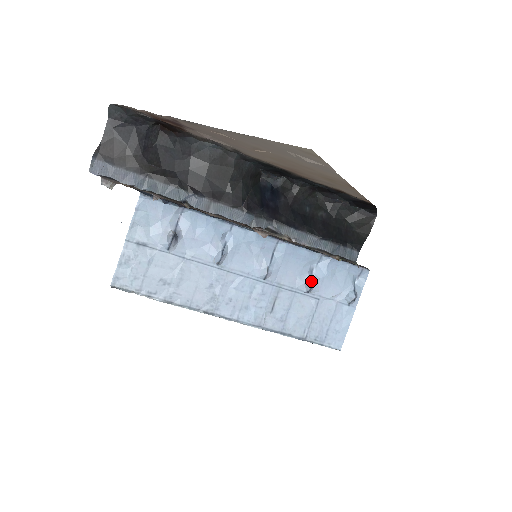
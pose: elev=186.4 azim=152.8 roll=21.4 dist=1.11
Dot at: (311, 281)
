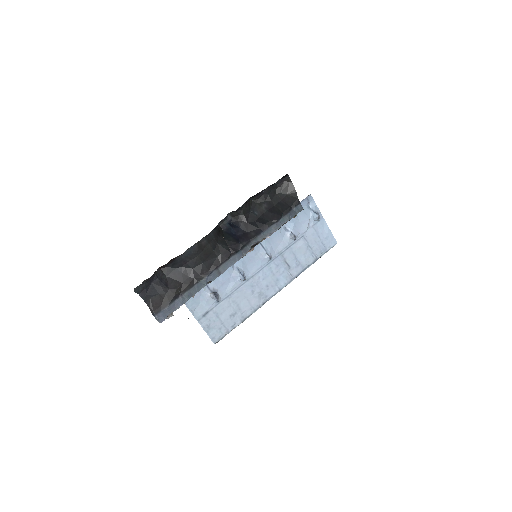
Dot at: (291, 234)
